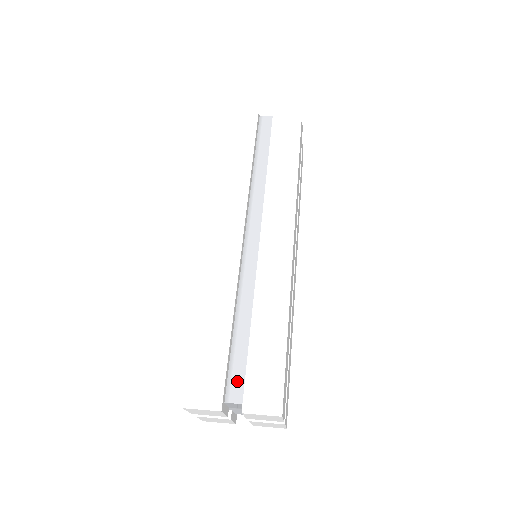
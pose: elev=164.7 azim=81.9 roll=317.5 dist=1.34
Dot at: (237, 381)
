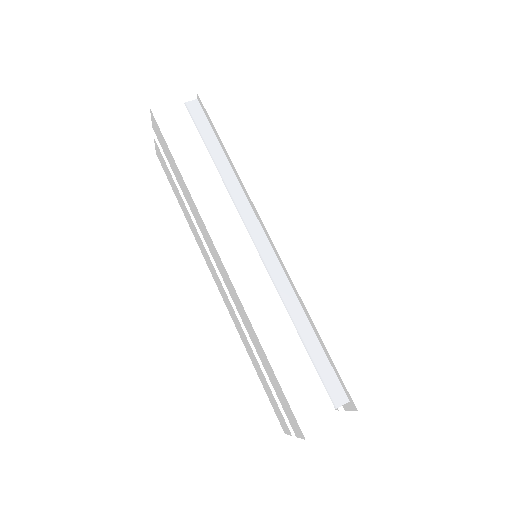
Dot at: (331, 385)
